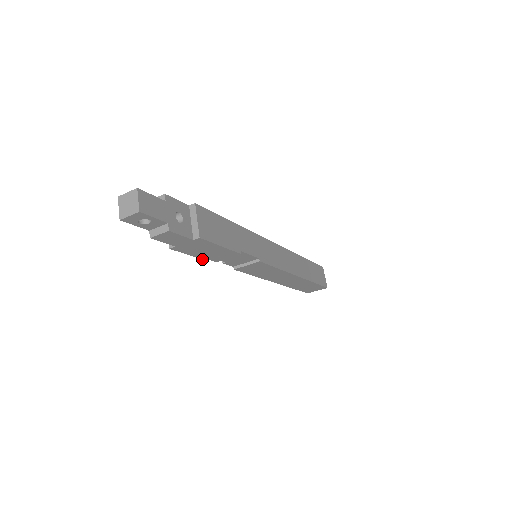
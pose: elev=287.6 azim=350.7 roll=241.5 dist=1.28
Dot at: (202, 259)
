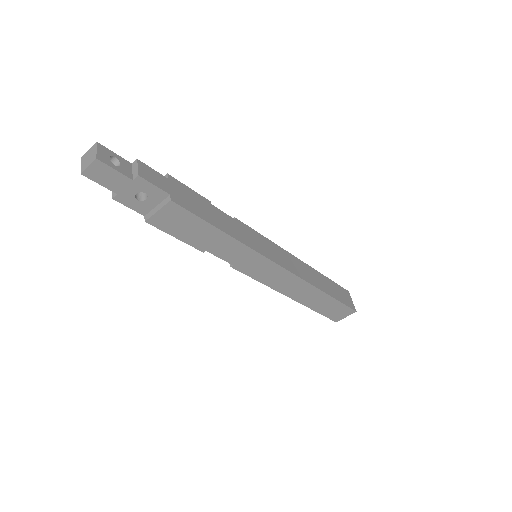
Dot at: occluded
